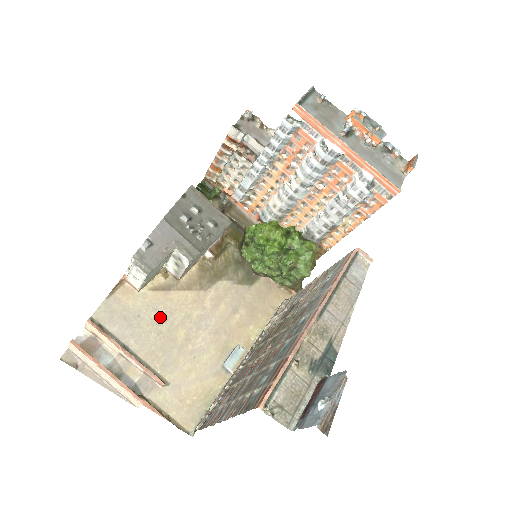
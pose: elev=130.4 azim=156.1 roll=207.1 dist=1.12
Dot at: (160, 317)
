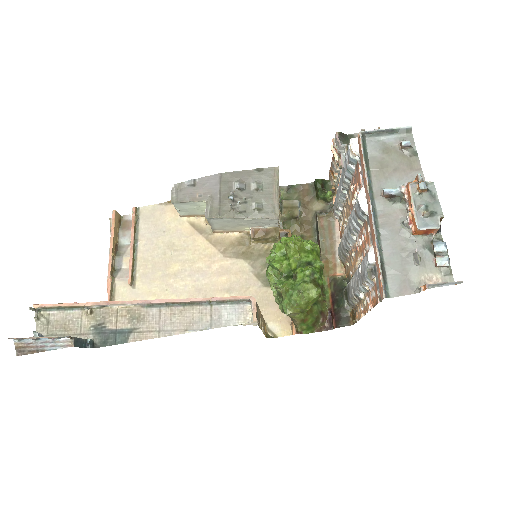
Dot at: (175, 244)
